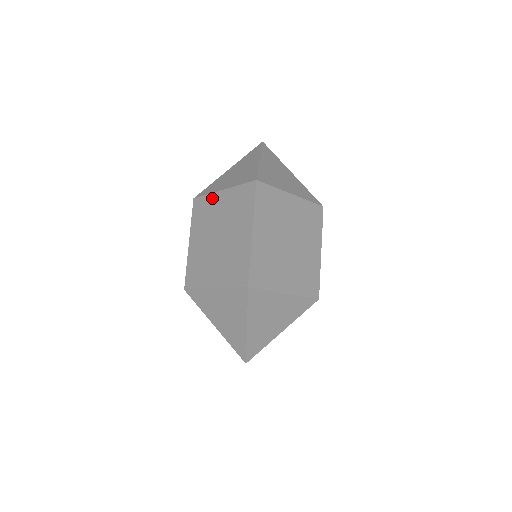
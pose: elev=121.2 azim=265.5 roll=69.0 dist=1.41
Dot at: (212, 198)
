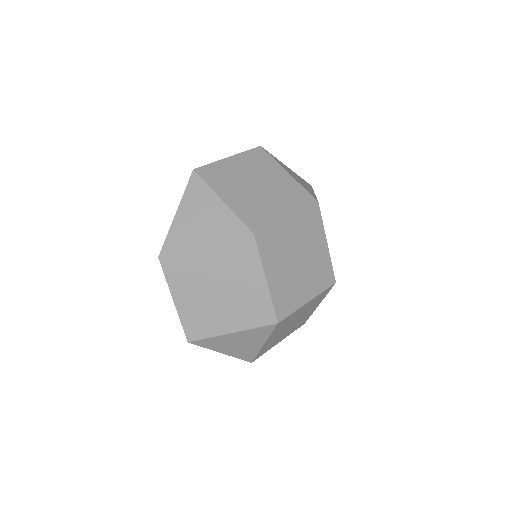
Dot at: occluded
